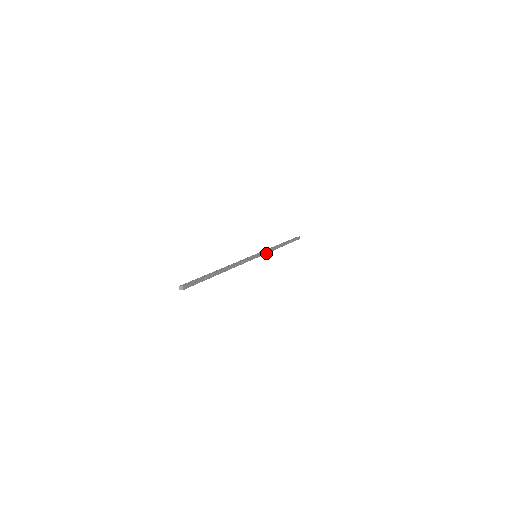
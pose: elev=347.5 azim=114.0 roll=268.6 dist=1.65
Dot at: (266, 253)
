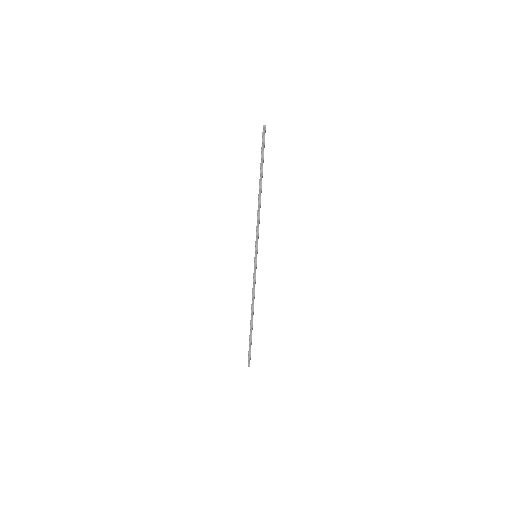
Dot at: (258, 234)
